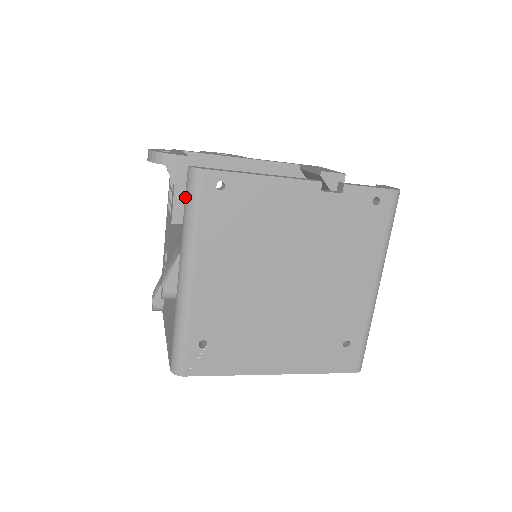
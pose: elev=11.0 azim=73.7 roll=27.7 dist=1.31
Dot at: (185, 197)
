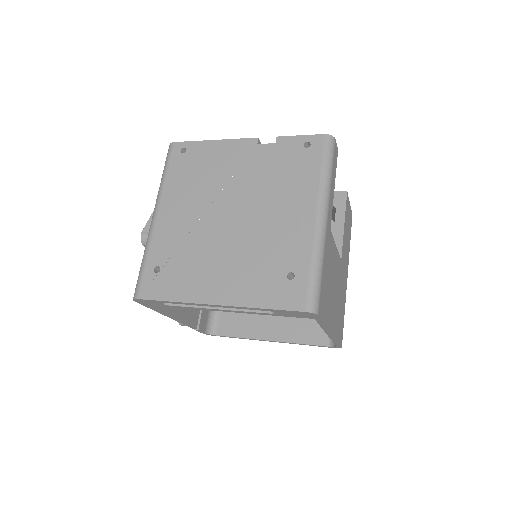
Dot at: occluded
